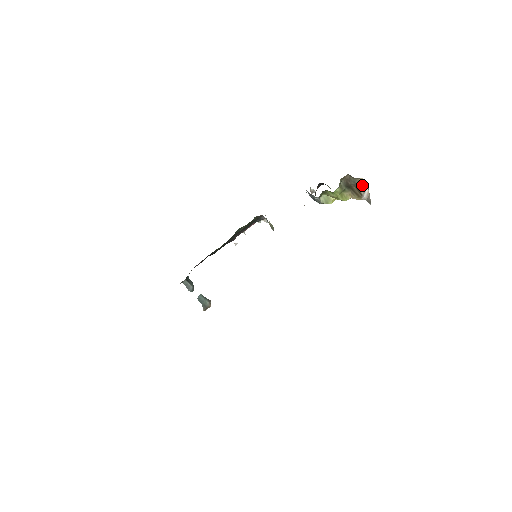
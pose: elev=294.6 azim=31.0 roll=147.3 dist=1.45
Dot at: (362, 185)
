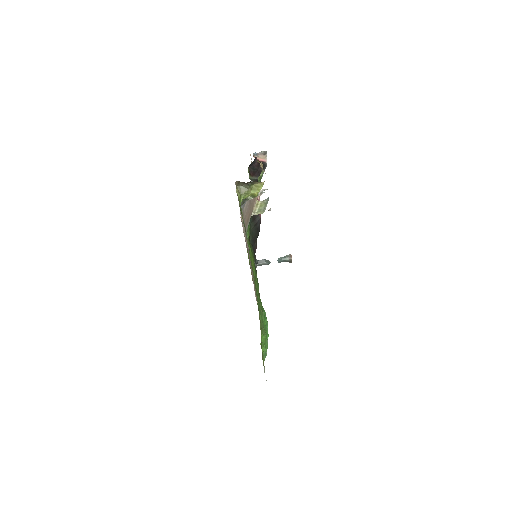
Dot at: (250, 183)
